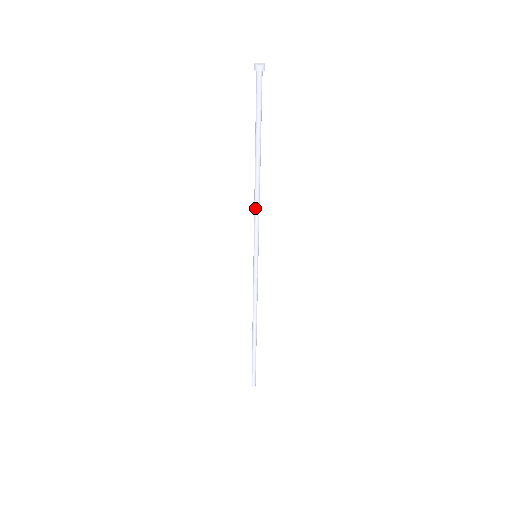
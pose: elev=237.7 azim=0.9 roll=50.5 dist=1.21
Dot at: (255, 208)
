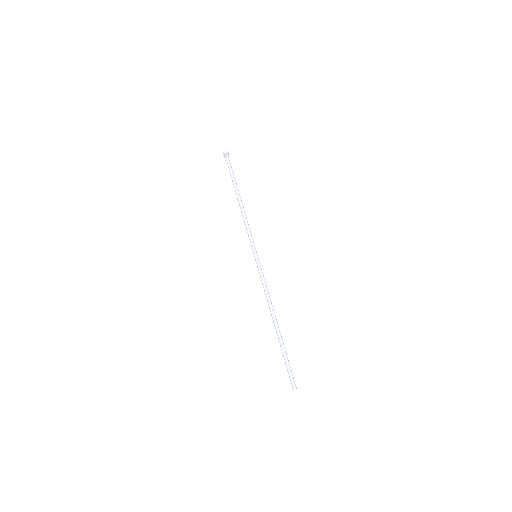
Dot at: (246, 222)
